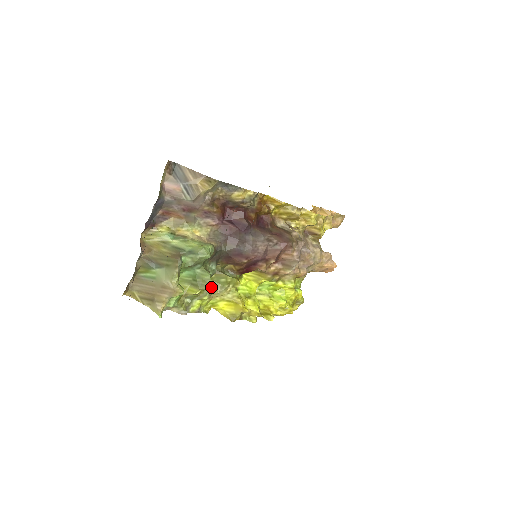
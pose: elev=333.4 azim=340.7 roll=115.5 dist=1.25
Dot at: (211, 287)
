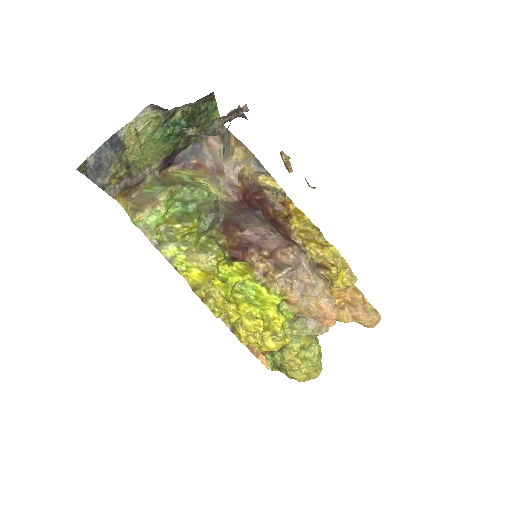
Dot at: (195, 244)
